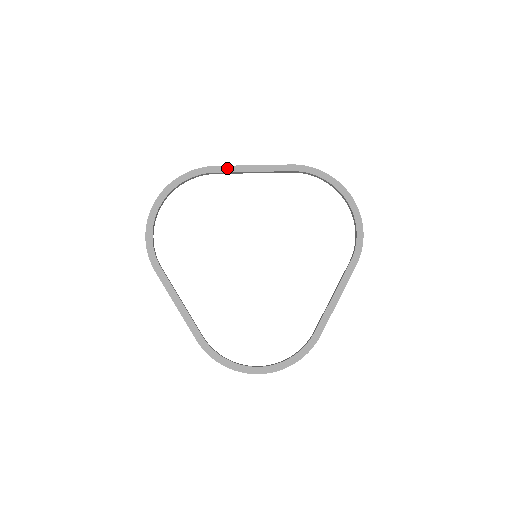
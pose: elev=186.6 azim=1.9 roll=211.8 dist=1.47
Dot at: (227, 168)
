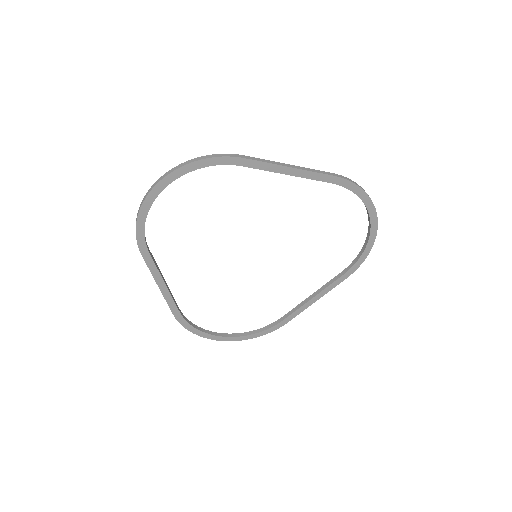
Dot at: (259, 164)
